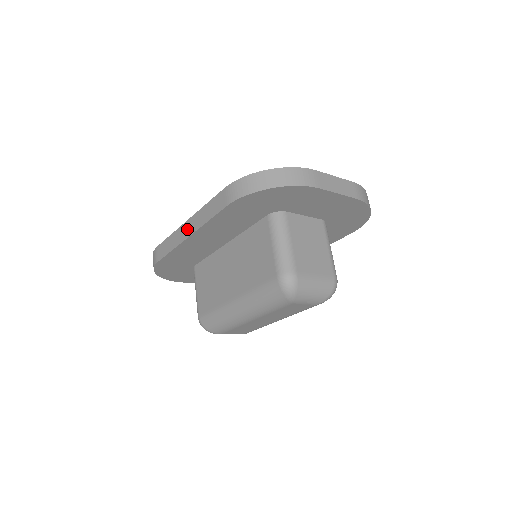
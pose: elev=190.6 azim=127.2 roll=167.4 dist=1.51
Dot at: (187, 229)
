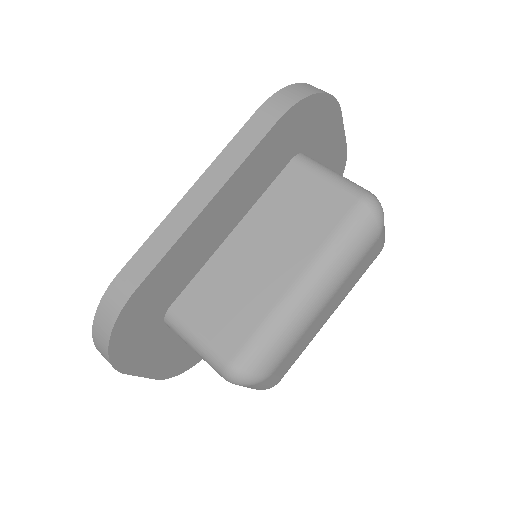
Dot at: (198, 197)
